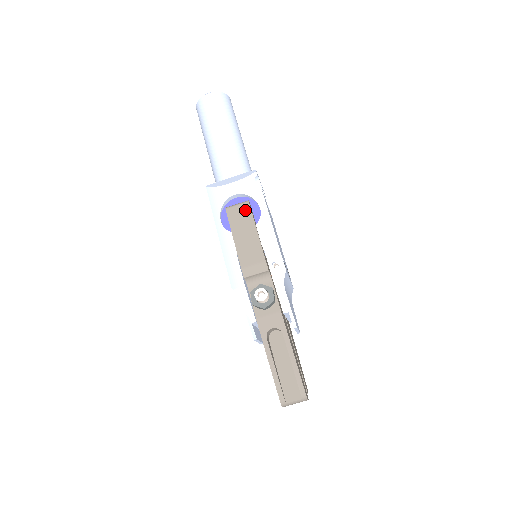
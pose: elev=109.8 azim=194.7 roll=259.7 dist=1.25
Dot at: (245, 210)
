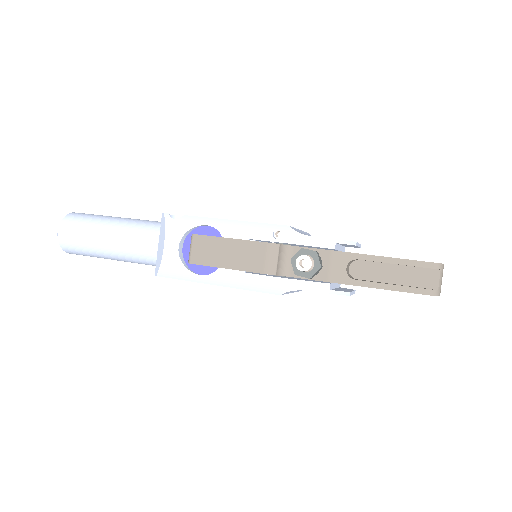
Dot at: (201, 242)
